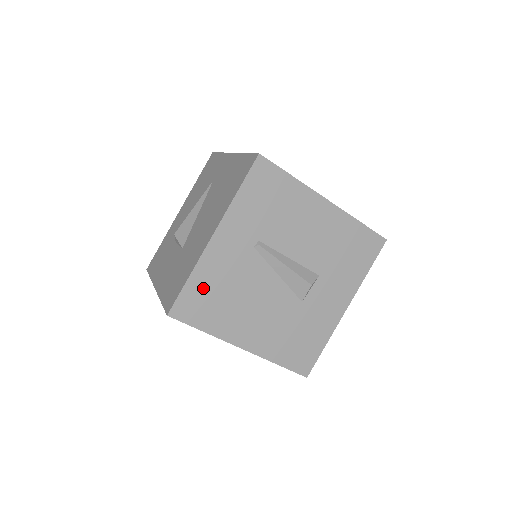
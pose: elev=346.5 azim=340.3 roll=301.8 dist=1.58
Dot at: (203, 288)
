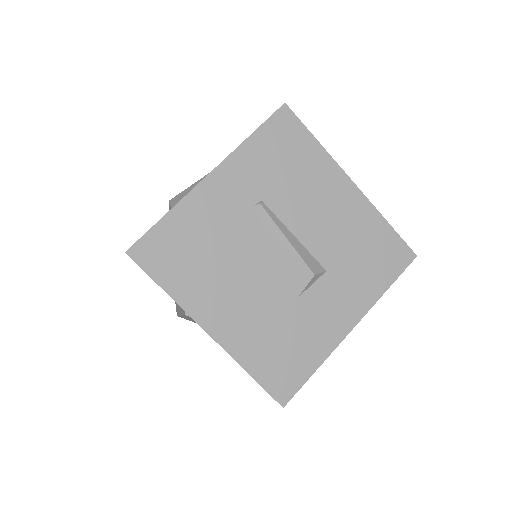
Dot at: (180, 234)
